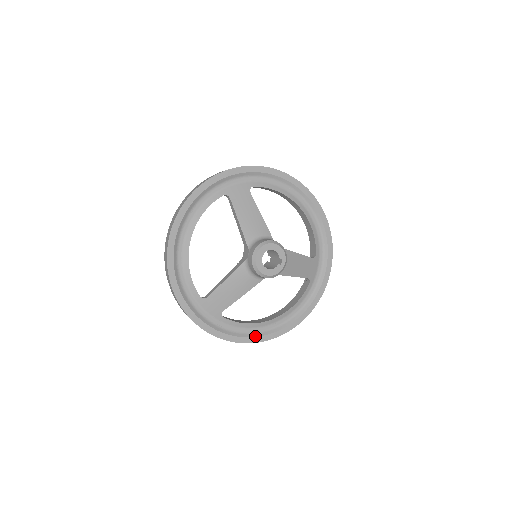
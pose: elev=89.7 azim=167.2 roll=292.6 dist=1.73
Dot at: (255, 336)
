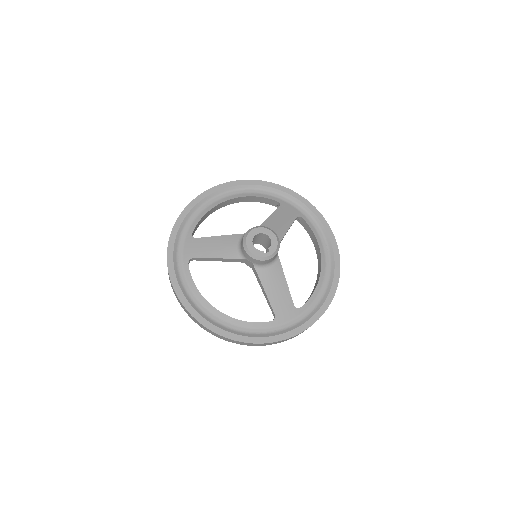
Dot at: (191, 303)
